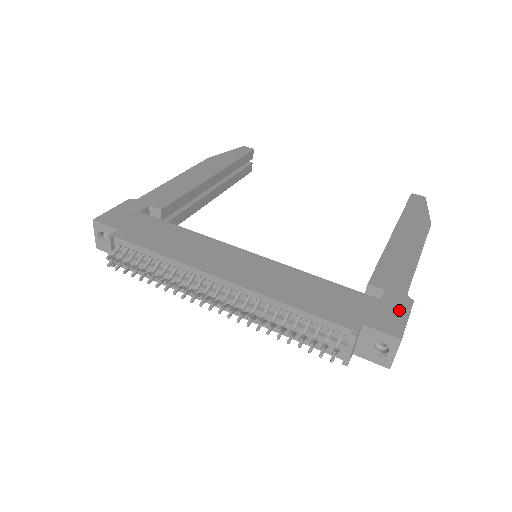
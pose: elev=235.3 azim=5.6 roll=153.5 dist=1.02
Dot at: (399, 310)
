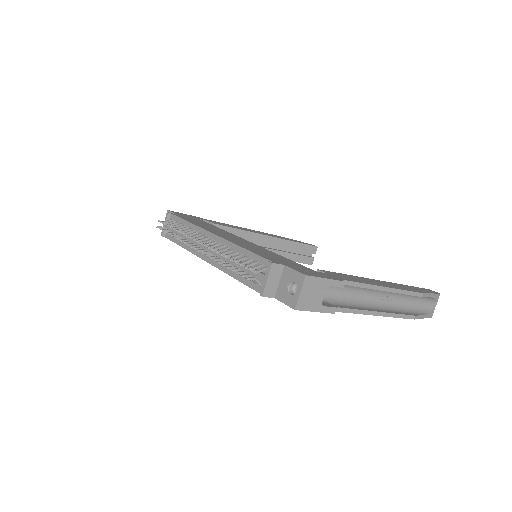
Dot at: (324, 276)
